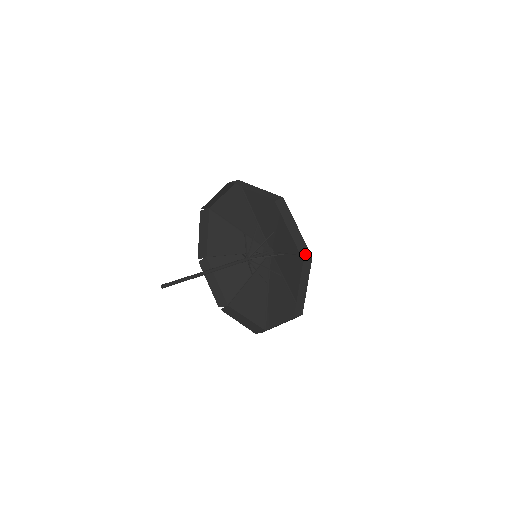
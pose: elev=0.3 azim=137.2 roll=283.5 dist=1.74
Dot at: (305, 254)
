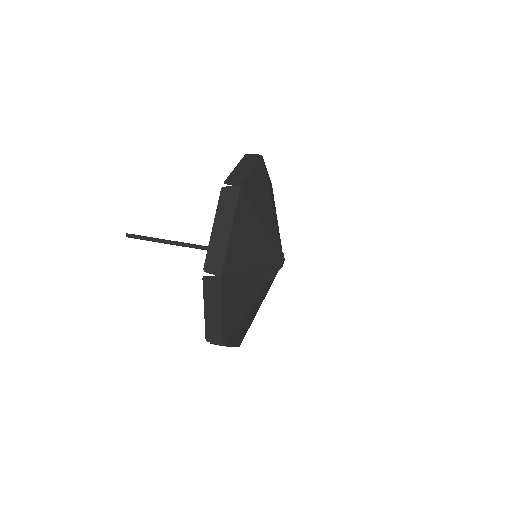
Dot at: (213, 268)
